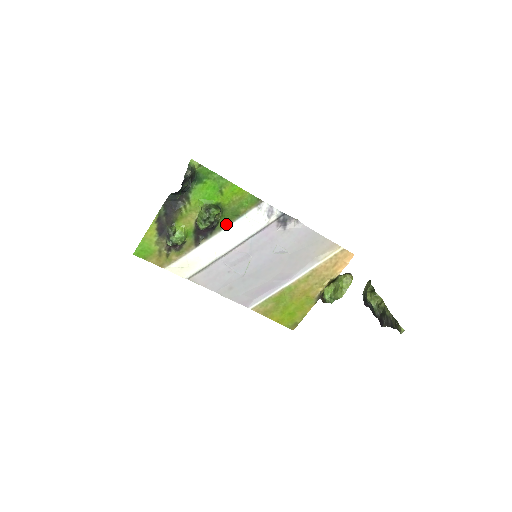
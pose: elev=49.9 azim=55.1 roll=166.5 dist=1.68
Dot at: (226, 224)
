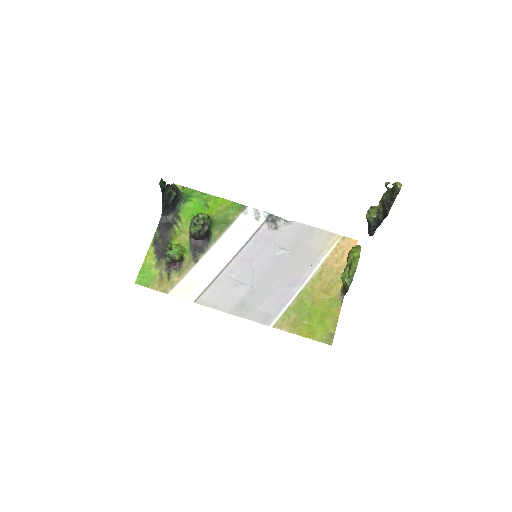
Dot at: (219, 235)
